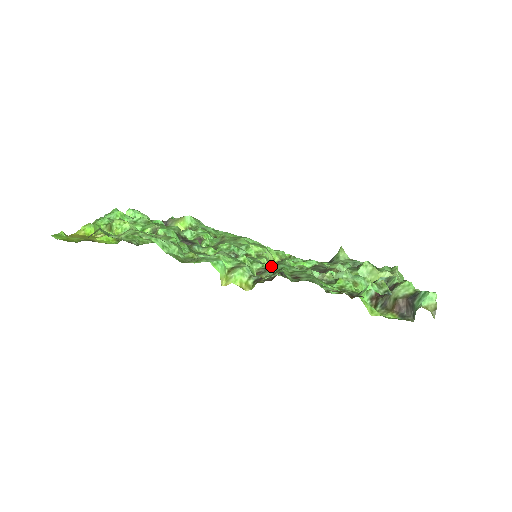
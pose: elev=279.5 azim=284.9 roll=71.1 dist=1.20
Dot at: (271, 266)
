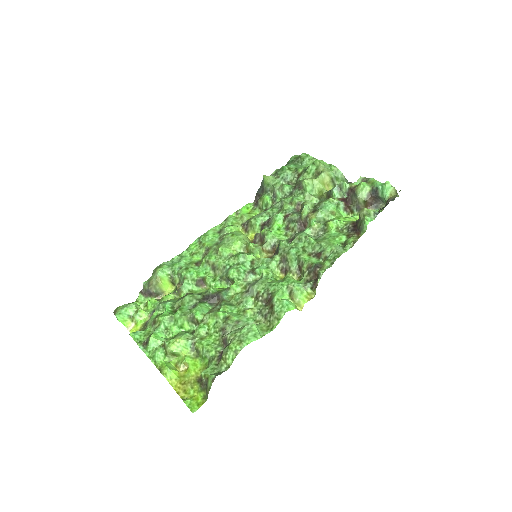
Dot at: (284, 258)
